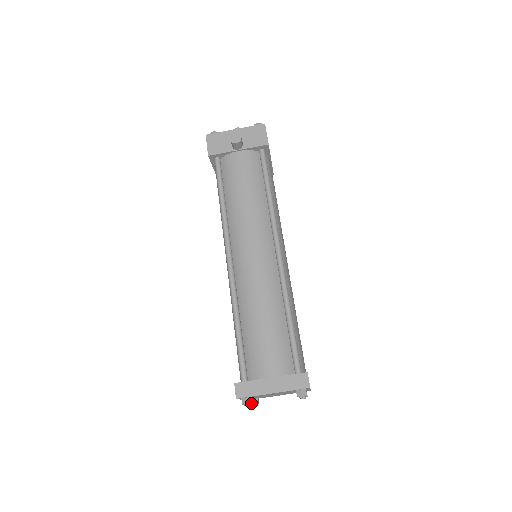
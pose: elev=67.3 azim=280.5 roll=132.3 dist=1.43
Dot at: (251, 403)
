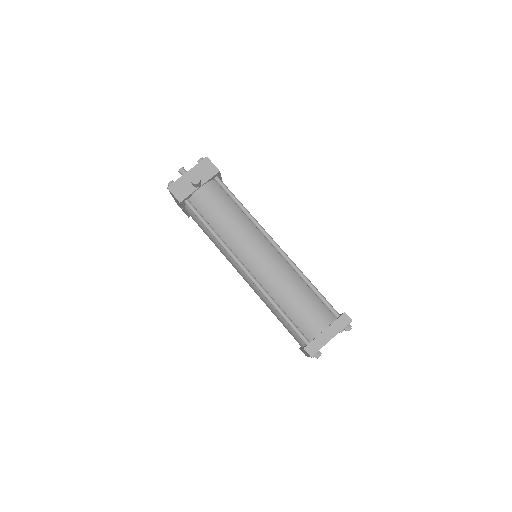
Dot at: (312, 356)
